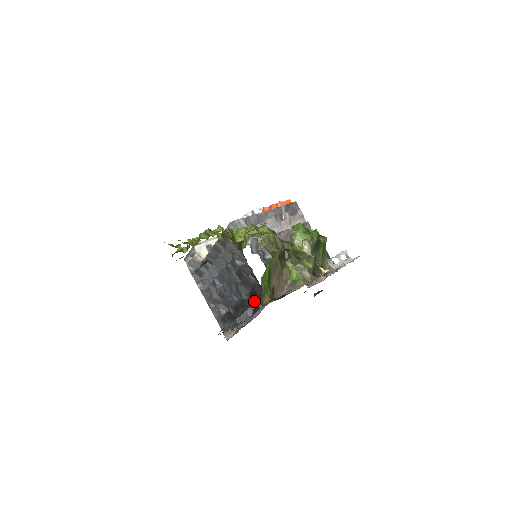
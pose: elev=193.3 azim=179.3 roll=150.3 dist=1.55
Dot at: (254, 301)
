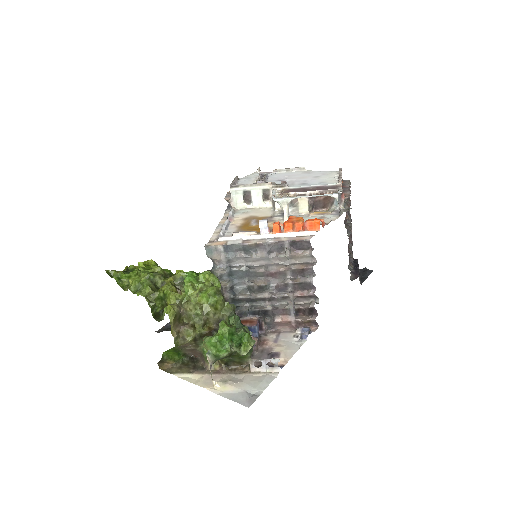
Dot at: occluded
